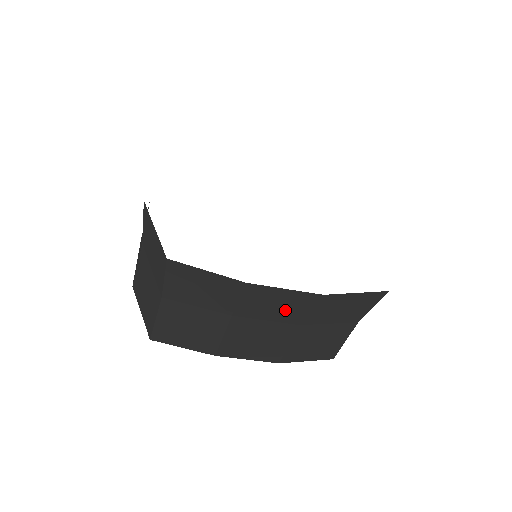
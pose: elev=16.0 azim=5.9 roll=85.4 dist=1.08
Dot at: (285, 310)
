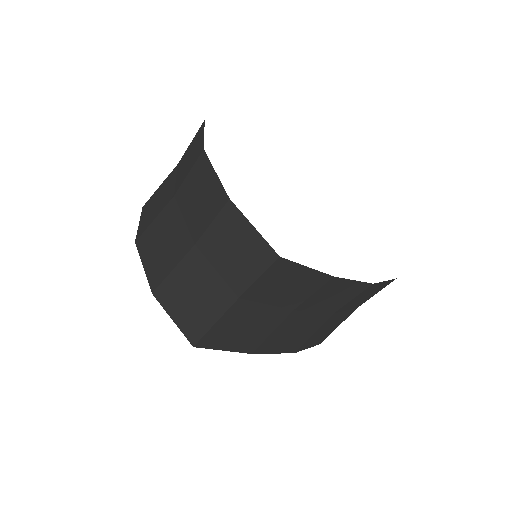
Dot at: (336, 300)
